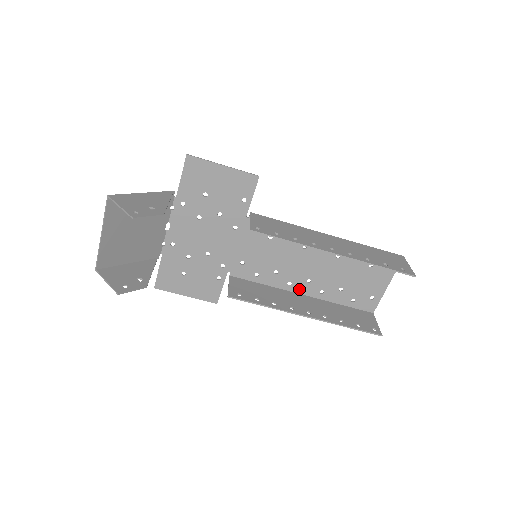
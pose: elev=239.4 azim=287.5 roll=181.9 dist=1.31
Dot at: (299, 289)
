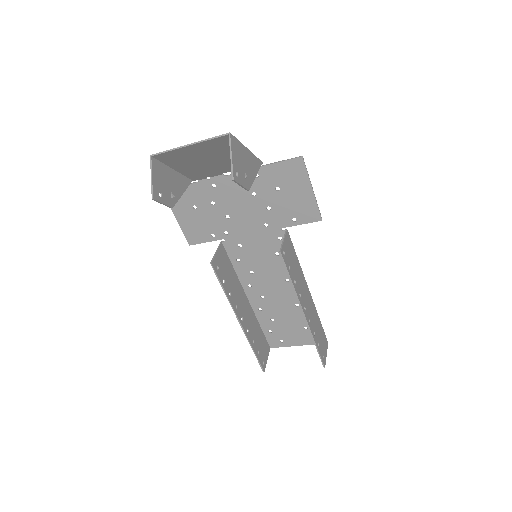
Dot at: (250, 294)
